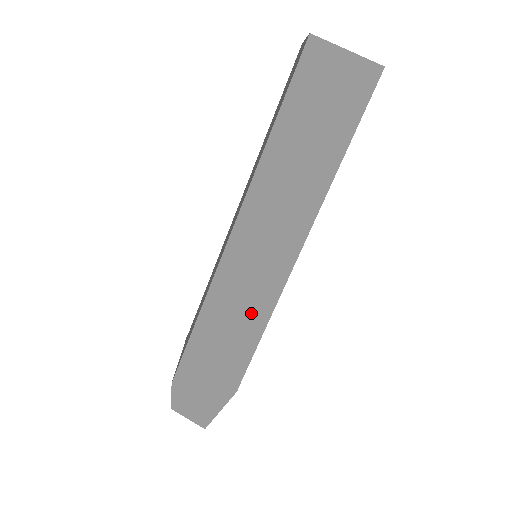
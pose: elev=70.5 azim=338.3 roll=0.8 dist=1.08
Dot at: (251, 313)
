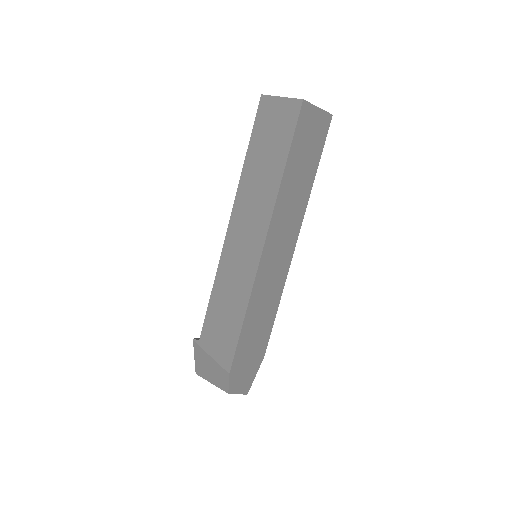
Dot at: (273, 296)
